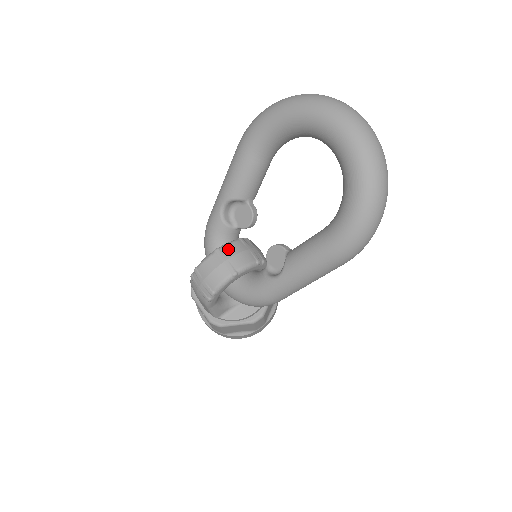
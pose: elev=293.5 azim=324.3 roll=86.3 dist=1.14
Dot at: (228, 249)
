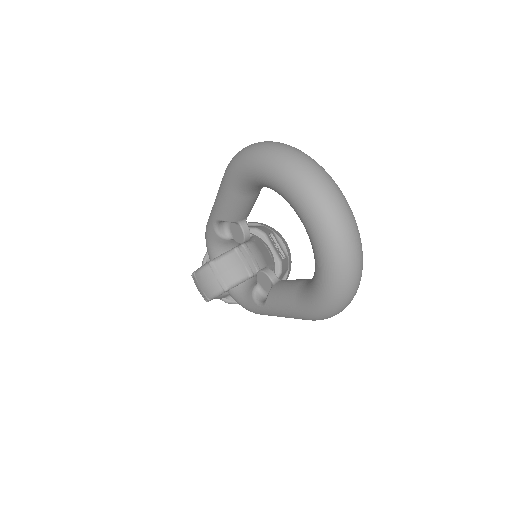
Dot at: (221, 264)
